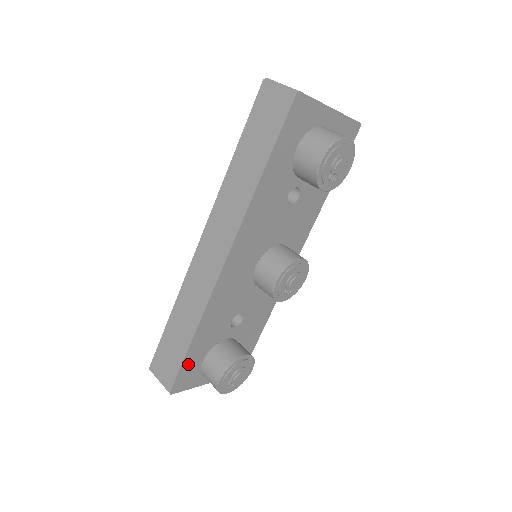
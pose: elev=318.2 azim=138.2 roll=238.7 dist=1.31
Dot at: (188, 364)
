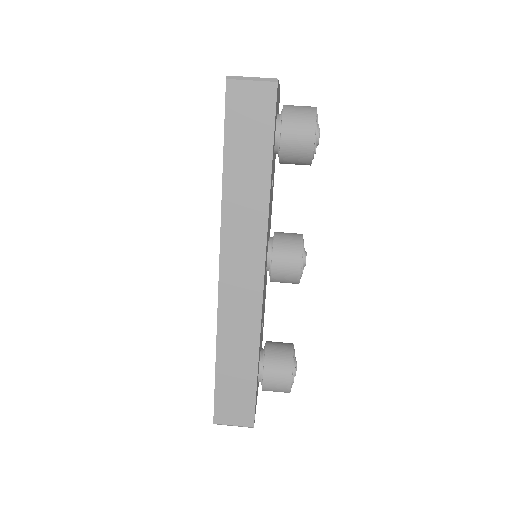
Dot at: occluded
